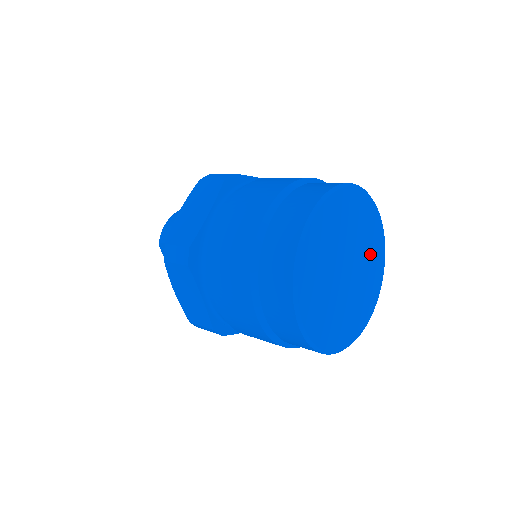
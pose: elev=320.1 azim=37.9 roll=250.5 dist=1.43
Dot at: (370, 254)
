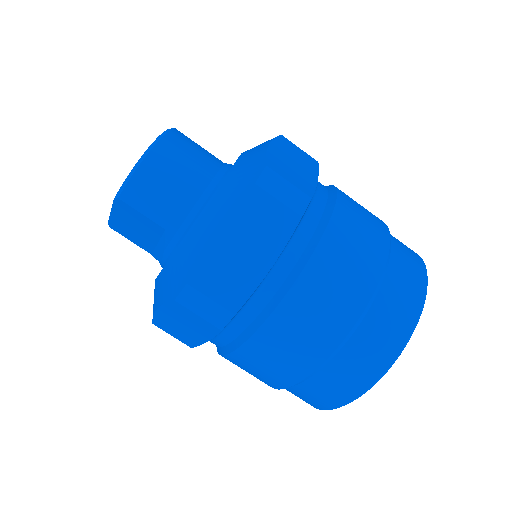
Dot at: occluded
